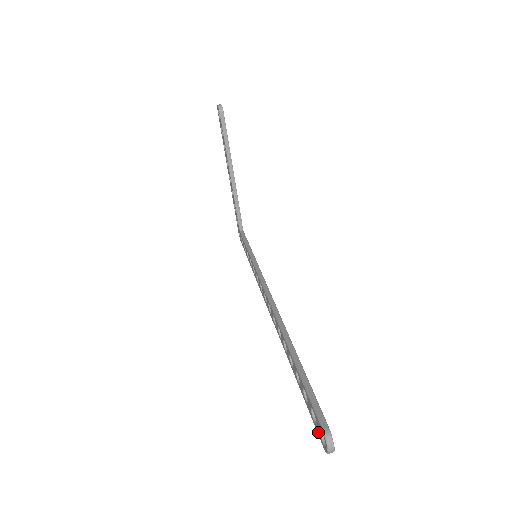
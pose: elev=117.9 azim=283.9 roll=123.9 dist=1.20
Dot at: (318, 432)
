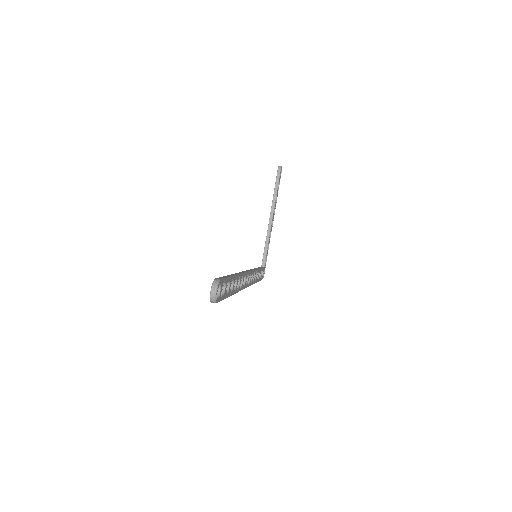
Dot at: occluded
